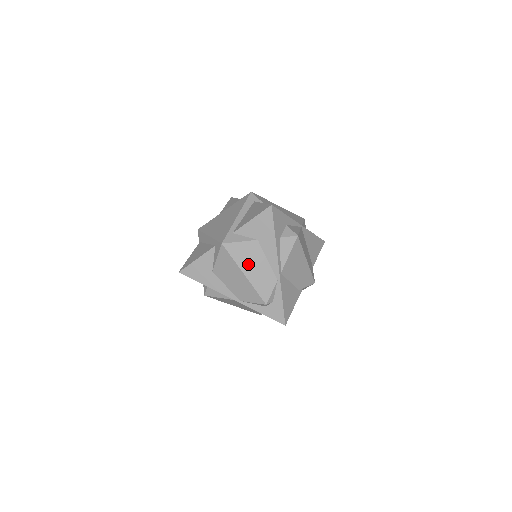
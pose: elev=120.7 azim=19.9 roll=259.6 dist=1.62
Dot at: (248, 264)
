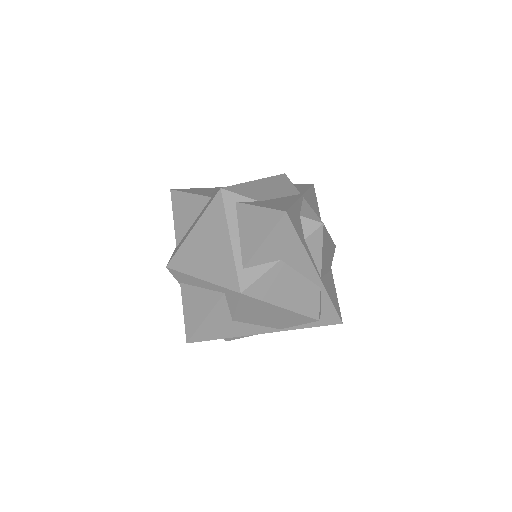
Dot at: (282, 294)
